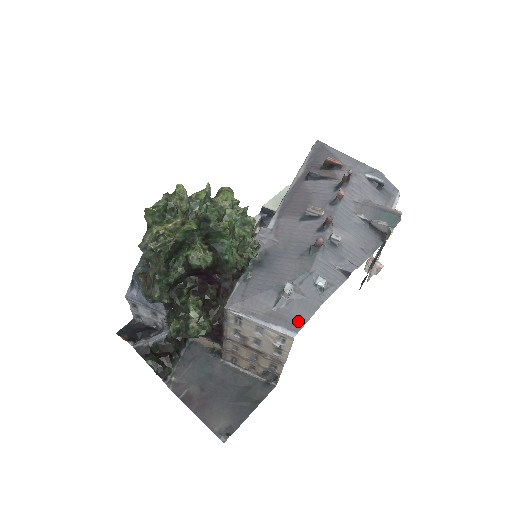
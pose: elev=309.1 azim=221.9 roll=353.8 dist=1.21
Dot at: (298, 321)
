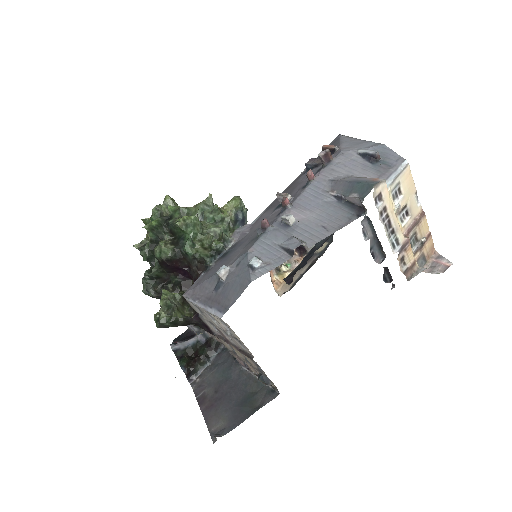
Dot at: (228, 302)
